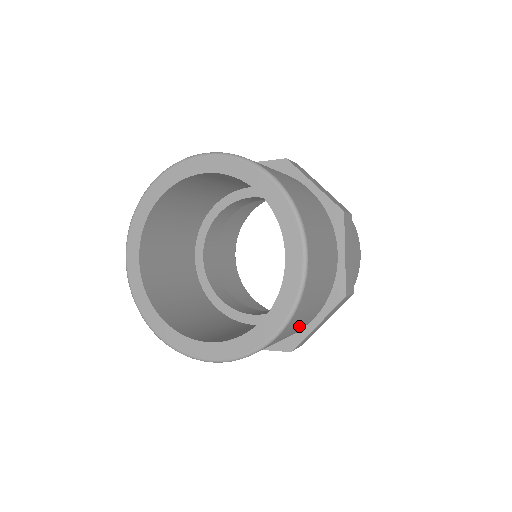
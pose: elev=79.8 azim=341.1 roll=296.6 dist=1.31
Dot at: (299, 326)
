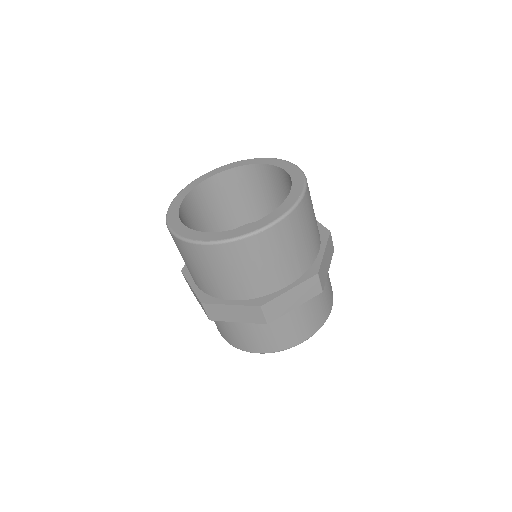
Dot at: (279, 264)
